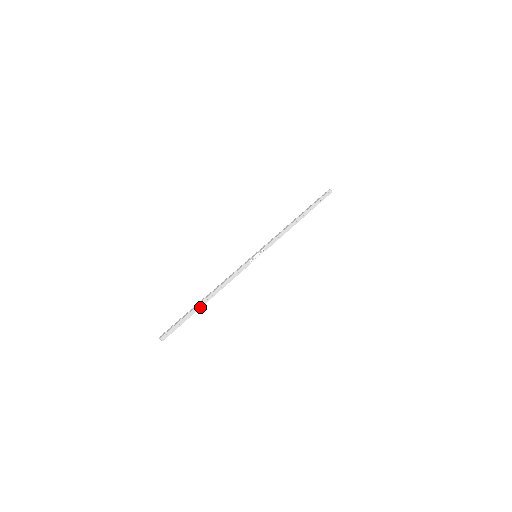
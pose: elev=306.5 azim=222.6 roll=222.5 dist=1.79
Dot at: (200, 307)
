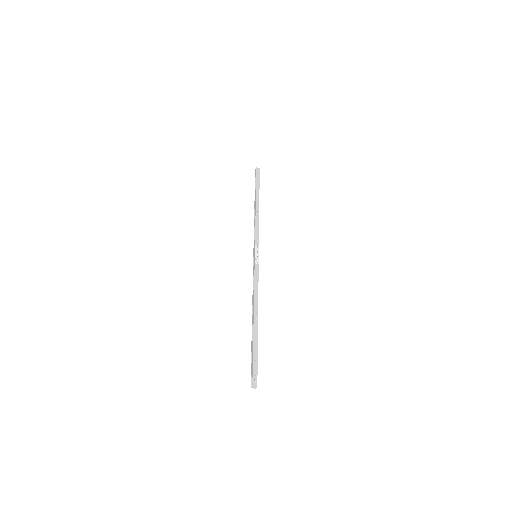
Dot at: (257, 331)
